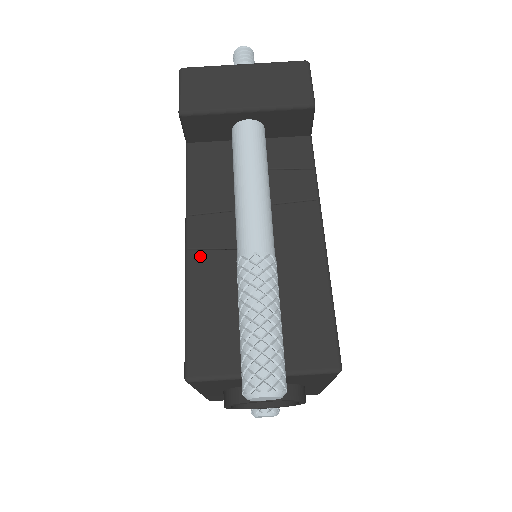
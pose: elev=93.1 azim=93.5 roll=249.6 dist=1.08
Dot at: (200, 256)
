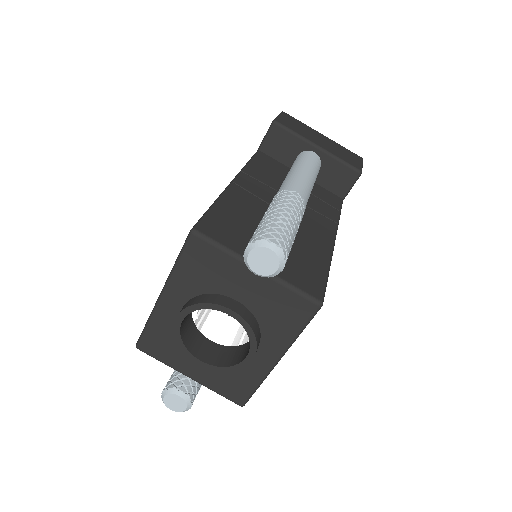
Dot at: (241, 190)
